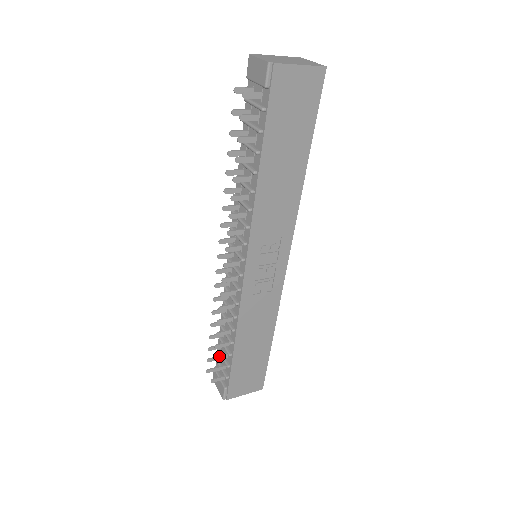
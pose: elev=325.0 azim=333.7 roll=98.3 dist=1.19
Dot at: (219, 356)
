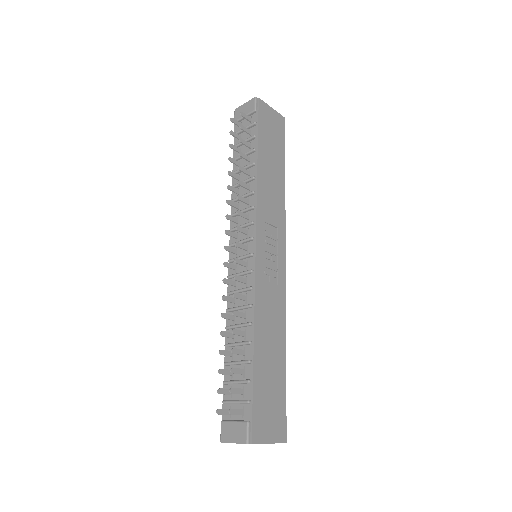
Dot at: (236, 368)
